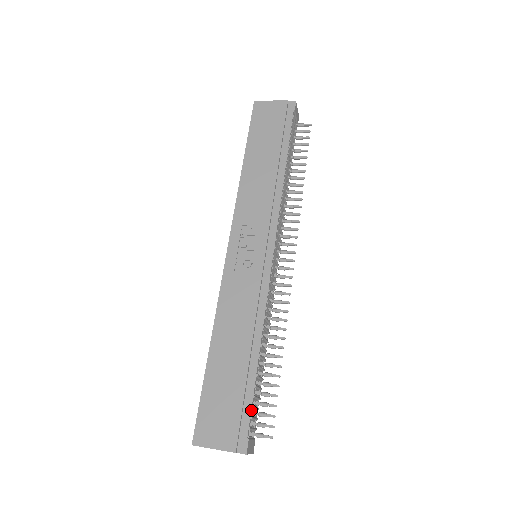
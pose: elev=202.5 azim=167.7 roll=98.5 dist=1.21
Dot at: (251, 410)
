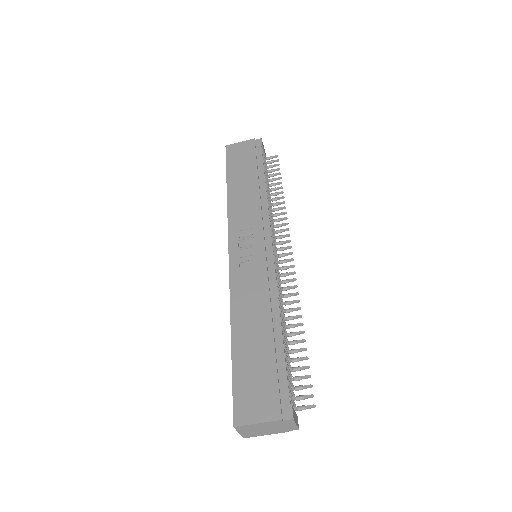
Dot at: (287, 377)
